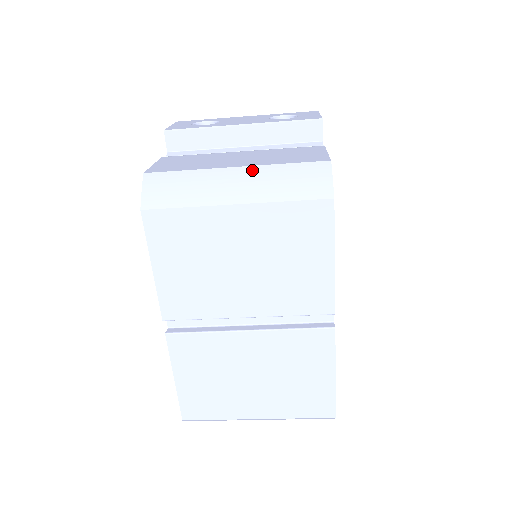
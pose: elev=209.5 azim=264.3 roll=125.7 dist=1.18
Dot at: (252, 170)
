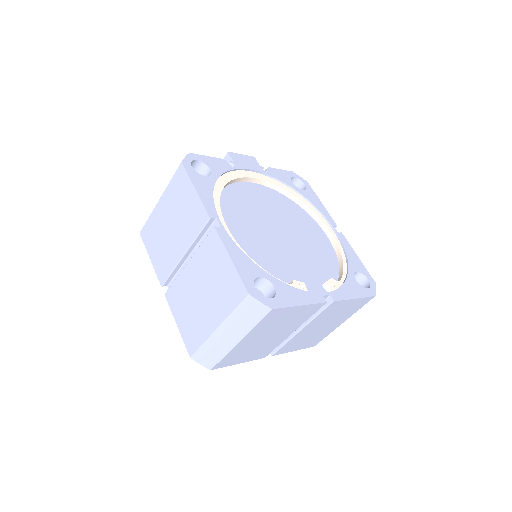
Dot at: occluded
